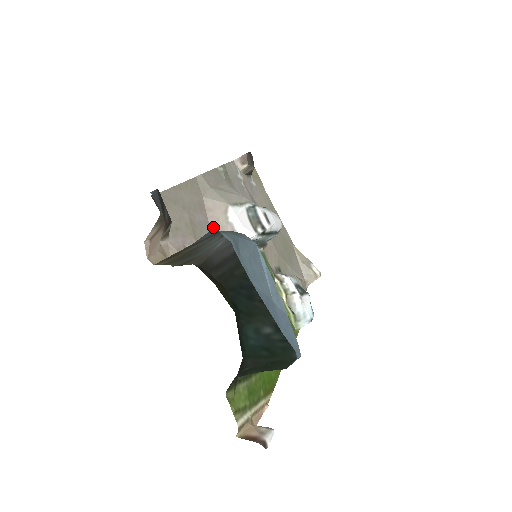
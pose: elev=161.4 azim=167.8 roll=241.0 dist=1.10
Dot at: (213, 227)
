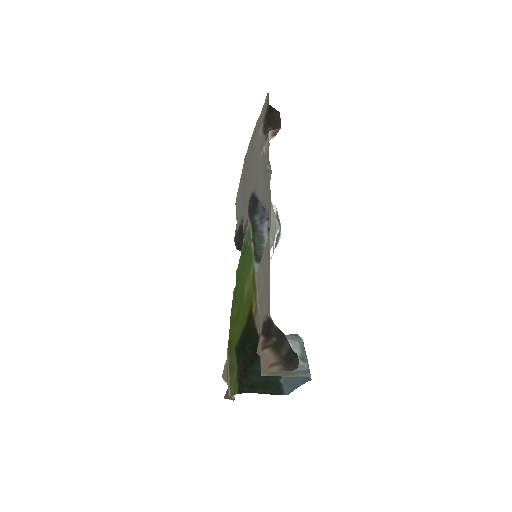
Dot at: occluded
